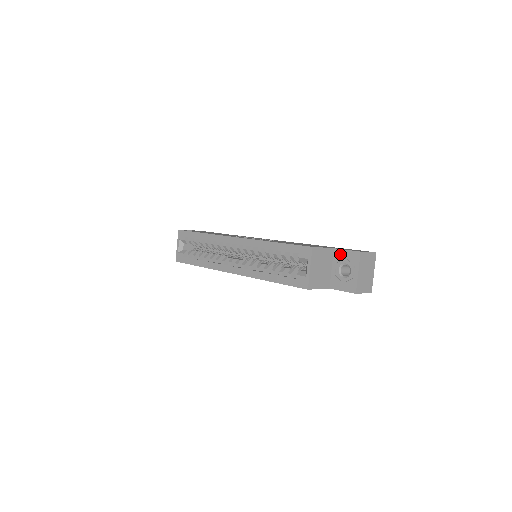
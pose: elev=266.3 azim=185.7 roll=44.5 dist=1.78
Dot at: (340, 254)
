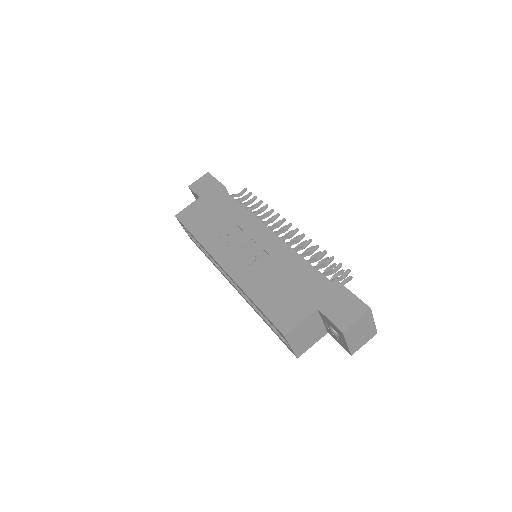
Dot at: (325, 318)
